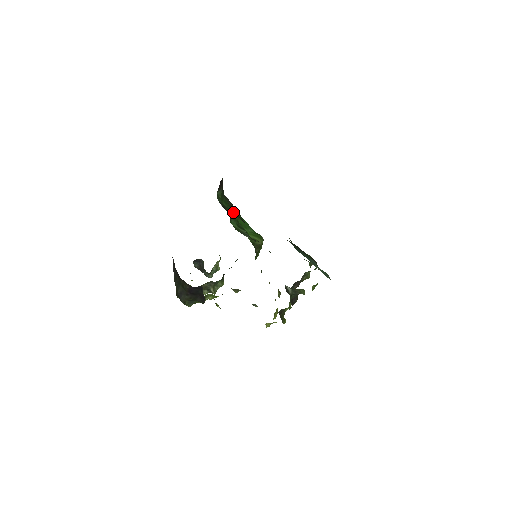
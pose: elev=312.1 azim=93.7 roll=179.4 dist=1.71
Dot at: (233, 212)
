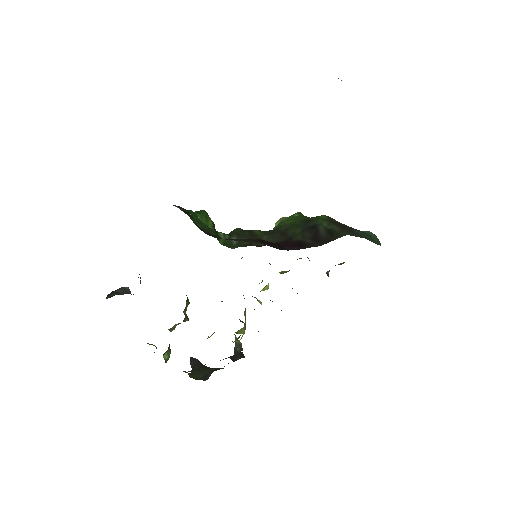
Dot at: (198, 221)
